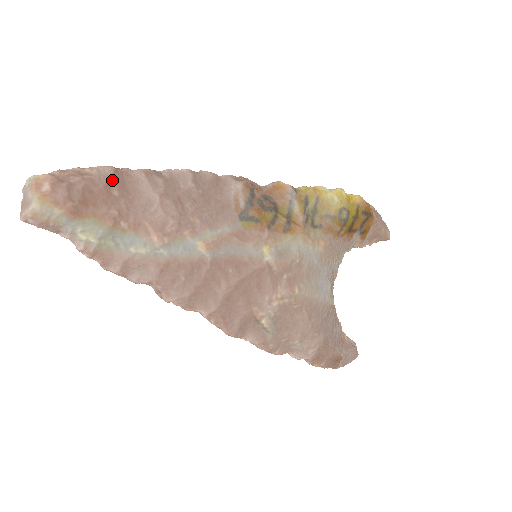
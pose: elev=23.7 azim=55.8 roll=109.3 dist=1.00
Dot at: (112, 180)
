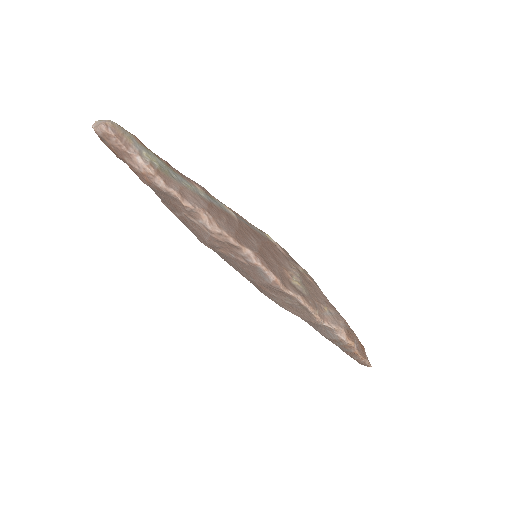
Dot at: occluded
